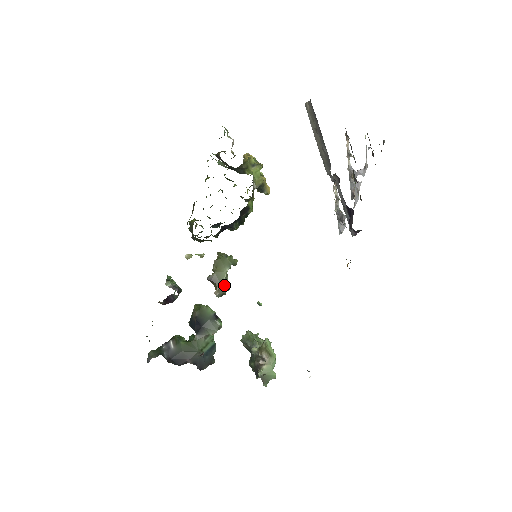
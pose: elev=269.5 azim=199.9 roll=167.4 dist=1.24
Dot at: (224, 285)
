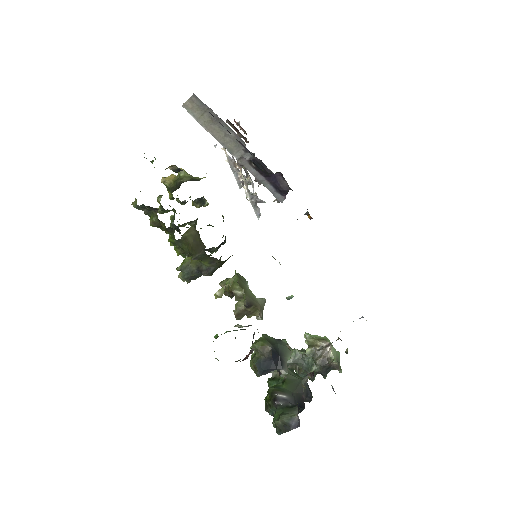
Dot at: (259, 301)
